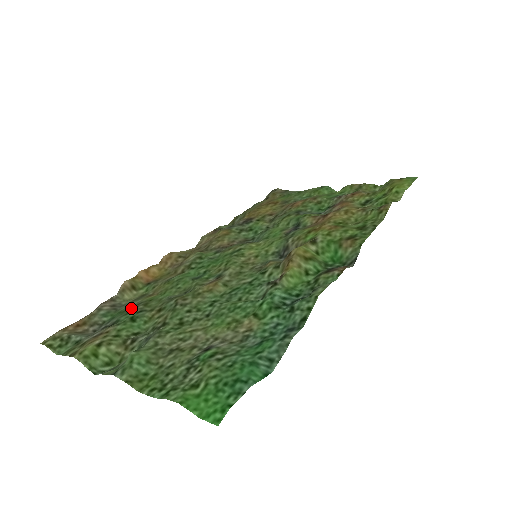
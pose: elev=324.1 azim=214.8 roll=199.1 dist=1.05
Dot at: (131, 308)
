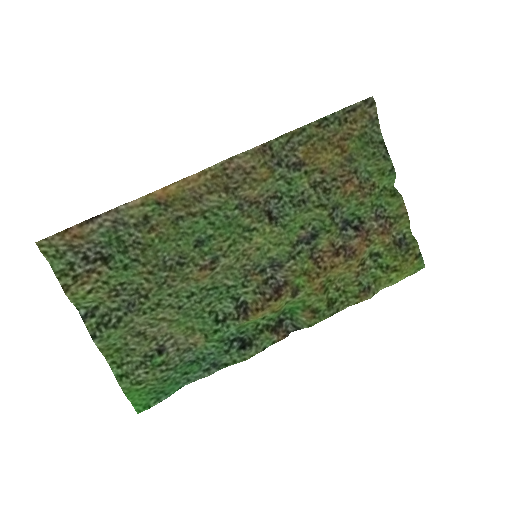
Dot at: (129, 244)
